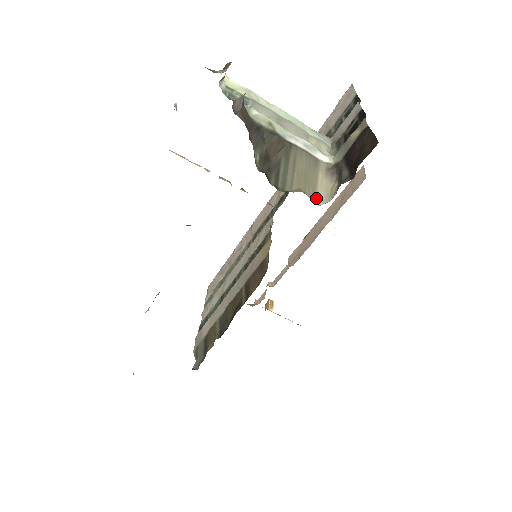
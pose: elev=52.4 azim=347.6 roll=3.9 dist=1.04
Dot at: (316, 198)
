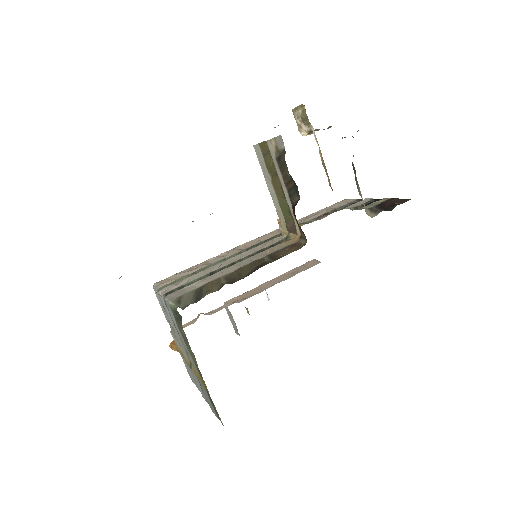
Dot at: (365, 211)
